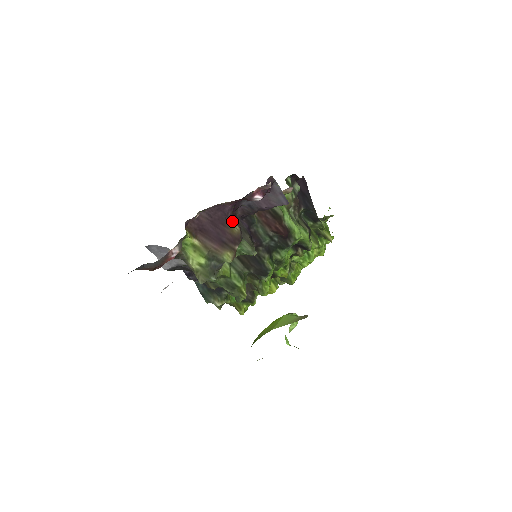
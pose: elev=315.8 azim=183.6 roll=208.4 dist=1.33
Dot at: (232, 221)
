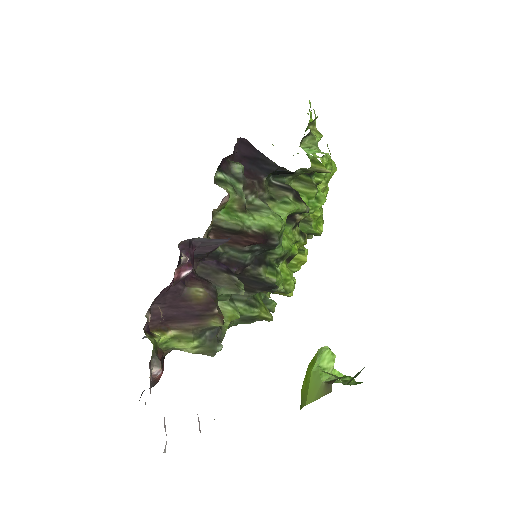
Dot at: (190, 288)
